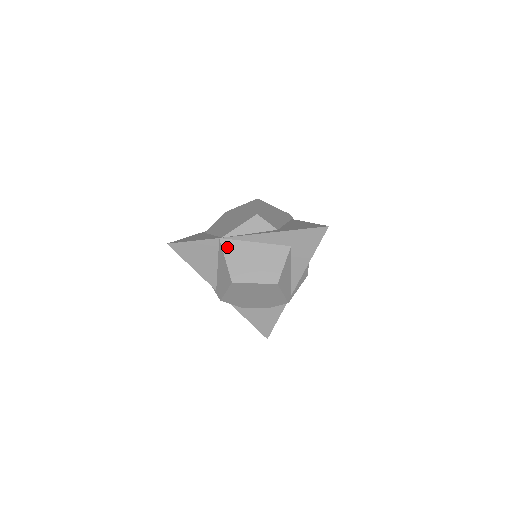
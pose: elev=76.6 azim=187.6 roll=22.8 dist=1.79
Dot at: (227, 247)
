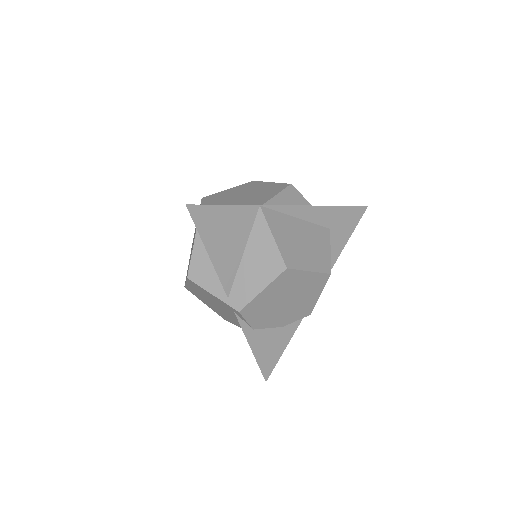
Dot at: (271, 219)
